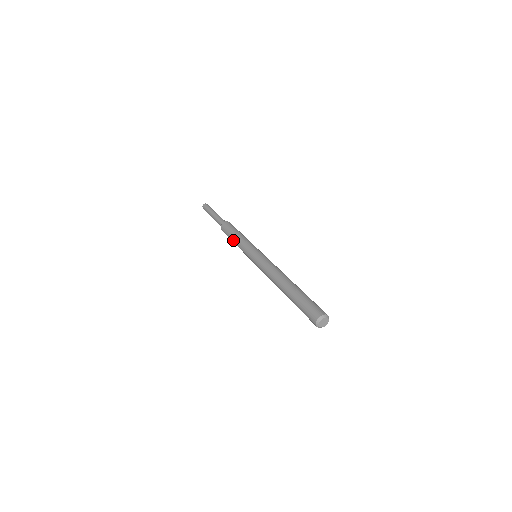
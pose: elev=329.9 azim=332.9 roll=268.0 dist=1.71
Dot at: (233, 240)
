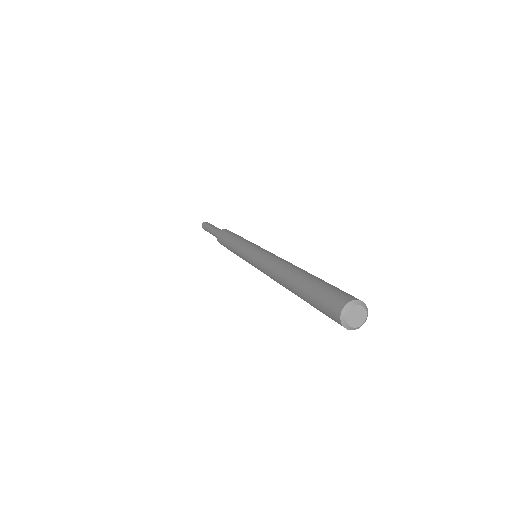
Dot at: occluded
